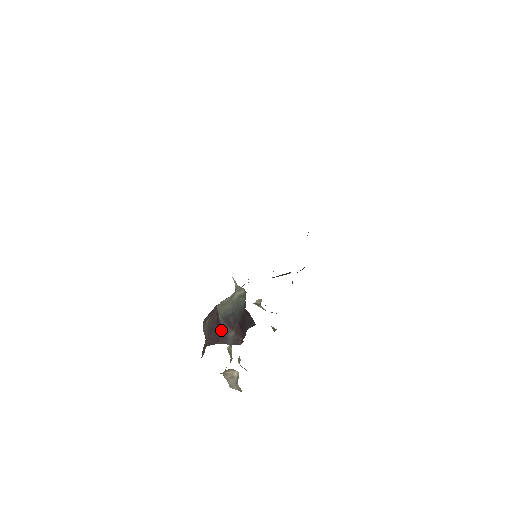
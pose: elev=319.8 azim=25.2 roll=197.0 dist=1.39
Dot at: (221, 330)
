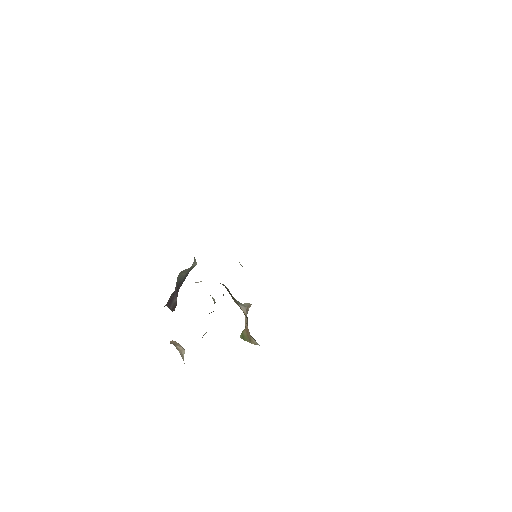
Dot at: (173, 295)
